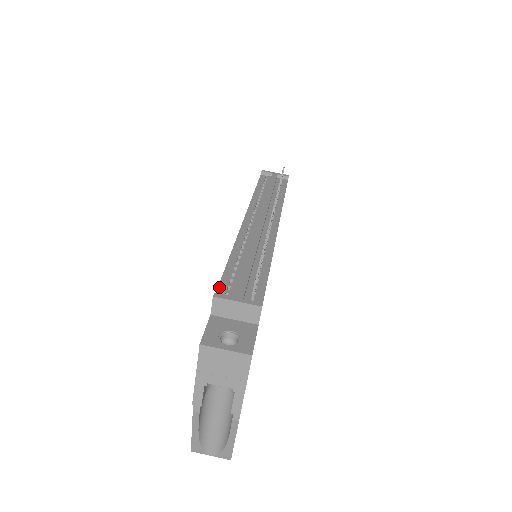
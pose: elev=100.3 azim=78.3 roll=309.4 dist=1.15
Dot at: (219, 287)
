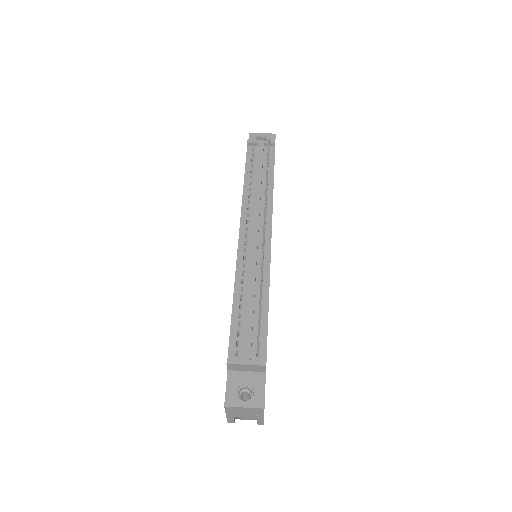
Dot at: (230, 345)
